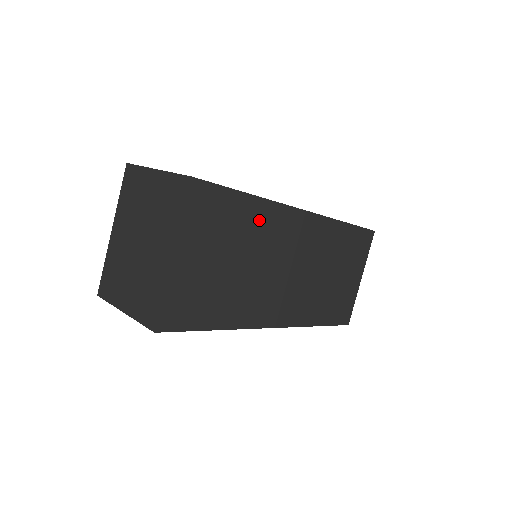
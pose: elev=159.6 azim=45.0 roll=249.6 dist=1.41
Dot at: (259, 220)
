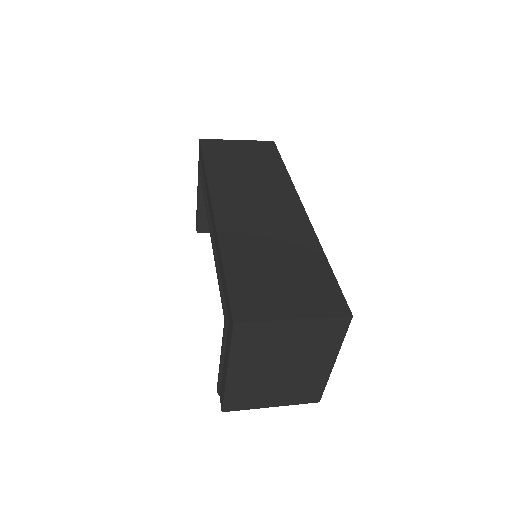
Dot at: occluded
